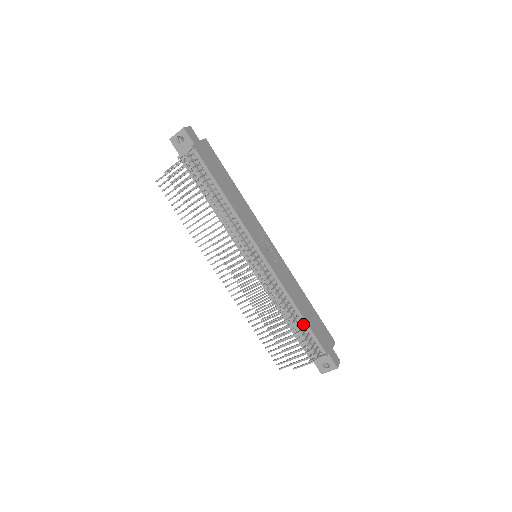
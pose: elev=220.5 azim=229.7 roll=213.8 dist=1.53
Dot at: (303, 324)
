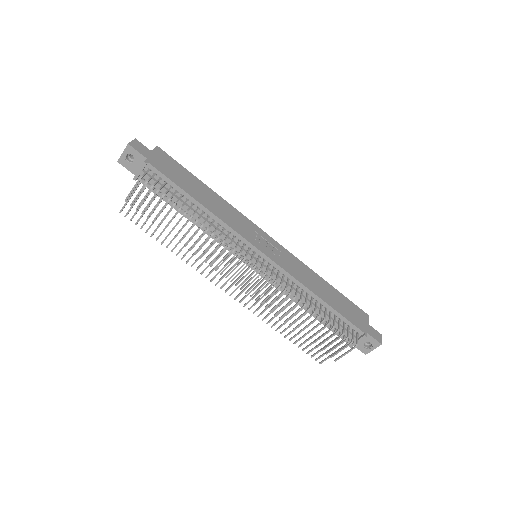
Dot at: (330, 311)
